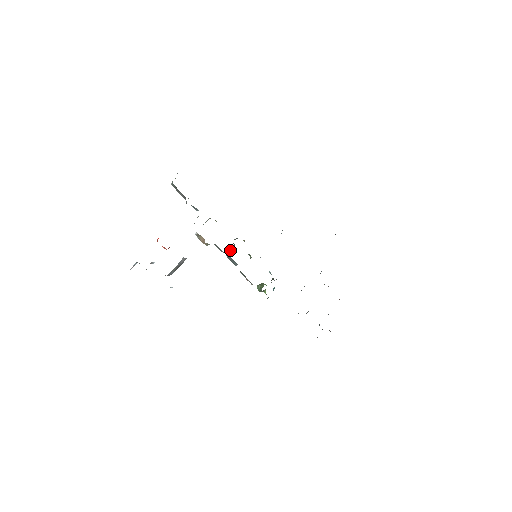
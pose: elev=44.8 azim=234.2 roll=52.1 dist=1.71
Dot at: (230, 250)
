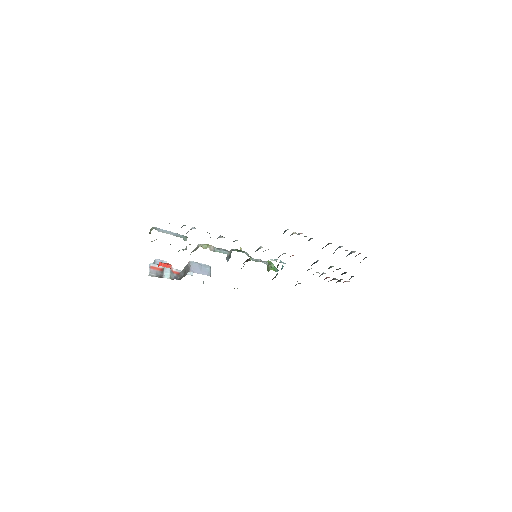
Dot at: (228, 256)
